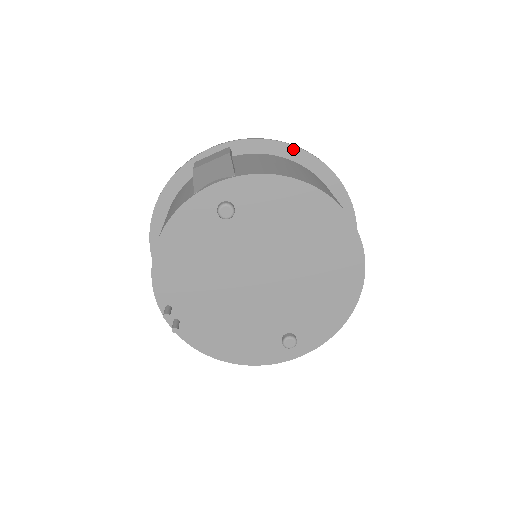
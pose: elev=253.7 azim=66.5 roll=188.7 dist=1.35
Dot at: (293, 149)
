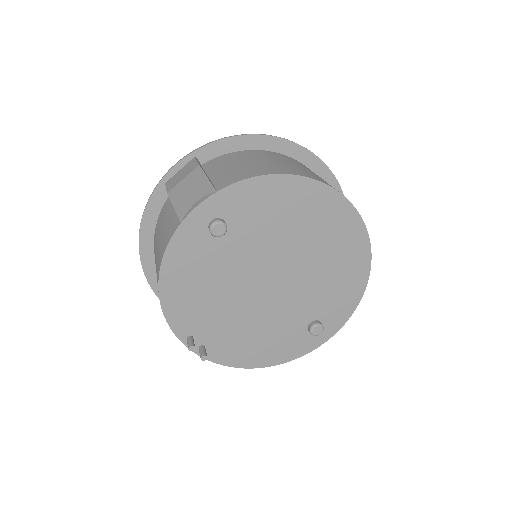
Dot at: (259, 138)
